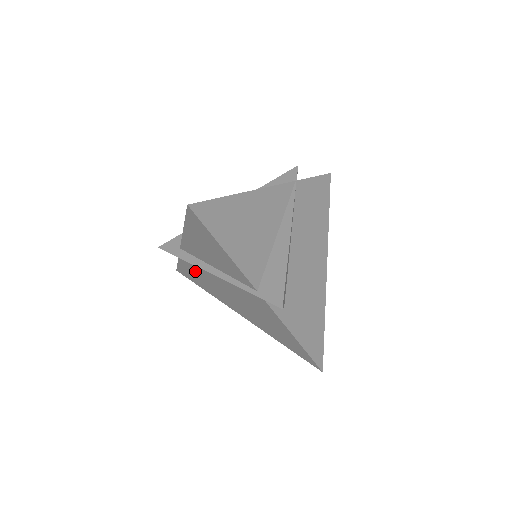
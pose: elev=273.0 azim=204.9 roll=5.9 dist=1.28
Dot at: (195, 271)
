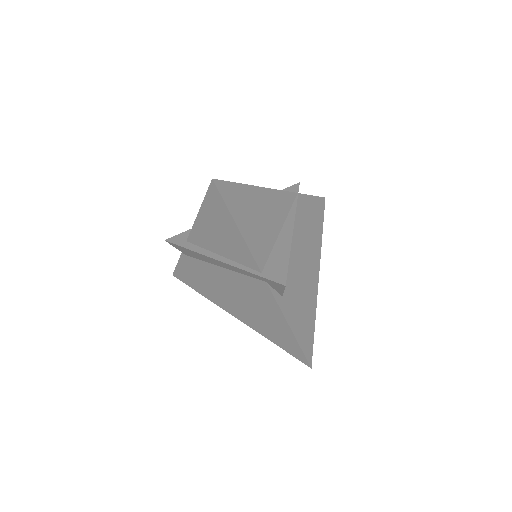
Dot at: (195, 268)
